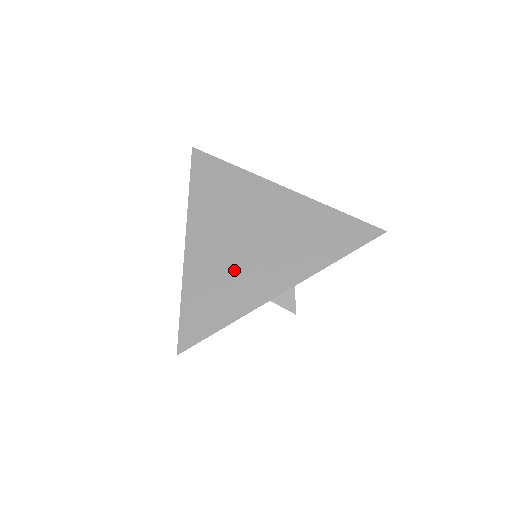
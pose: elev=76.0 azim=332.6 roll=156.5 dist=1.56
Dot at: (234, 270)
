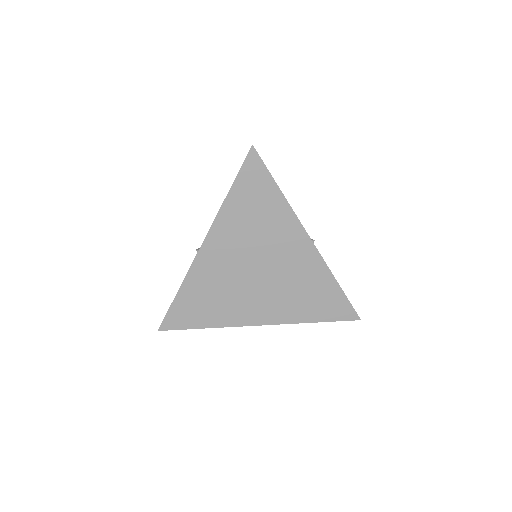
Dot at: (231, 291)
